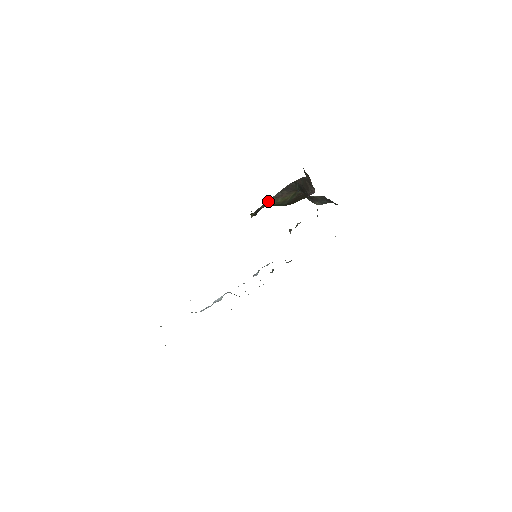
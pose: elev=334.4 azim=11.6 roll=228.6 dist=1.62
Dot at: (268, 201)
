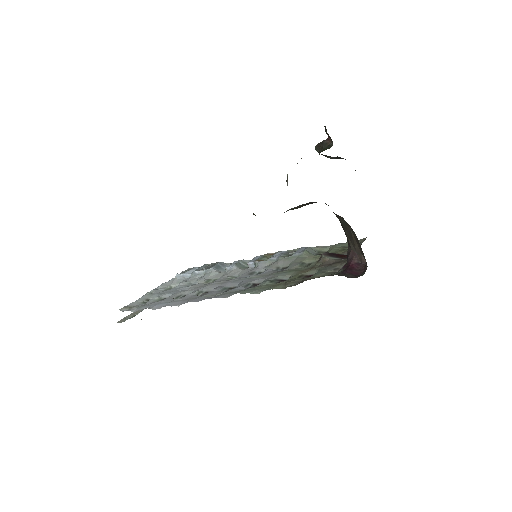
Dot at: occluded
